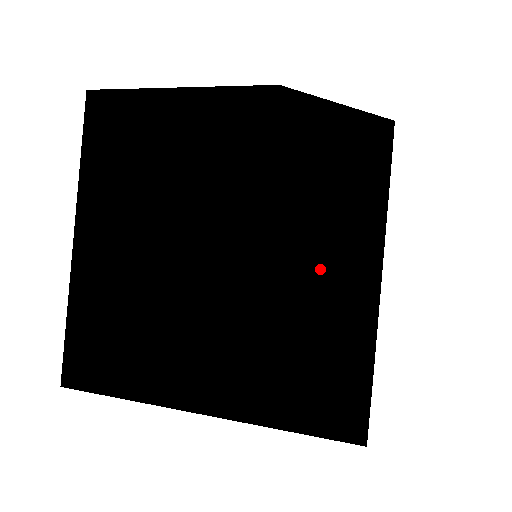
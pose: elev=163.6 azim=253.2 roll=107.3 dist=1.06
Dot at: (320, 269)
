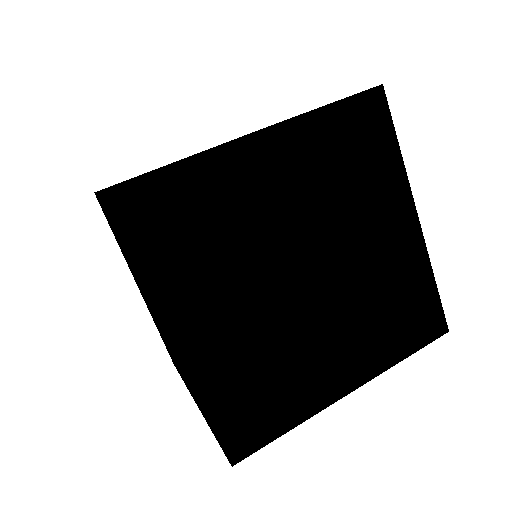
Dot at: (168, 334)
